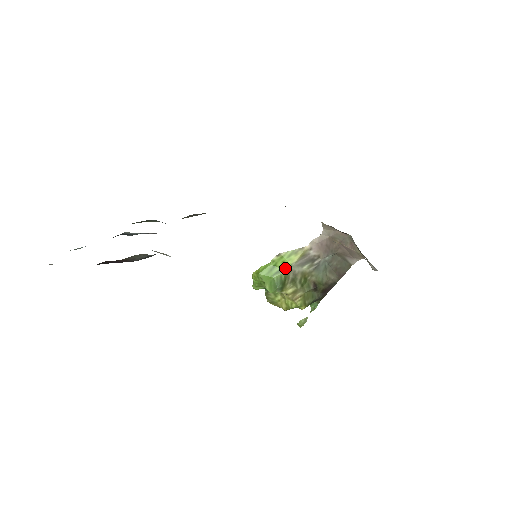
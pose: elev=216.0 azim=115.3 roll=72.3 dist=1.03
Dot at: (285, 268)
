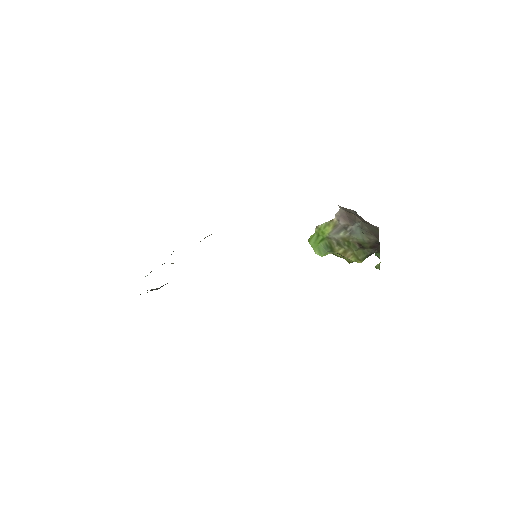
Dot at: (326, 236)
